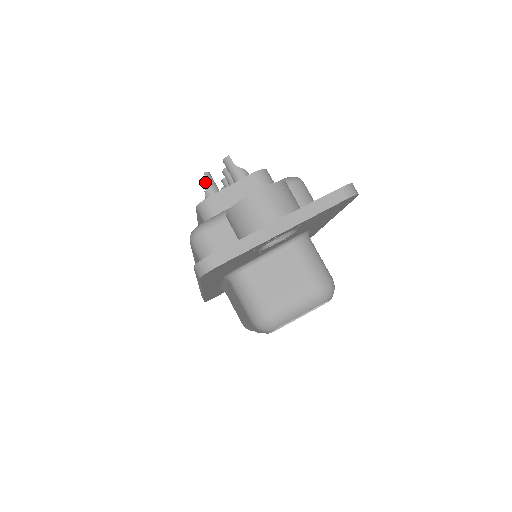
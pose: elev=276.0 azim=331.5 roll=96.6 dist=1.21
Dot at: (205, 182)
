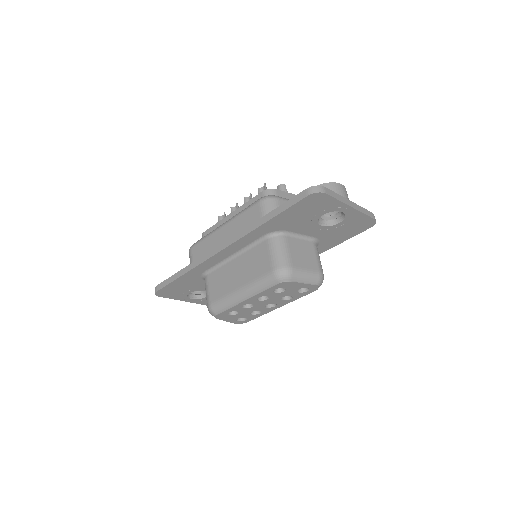
Dot at: occluded
